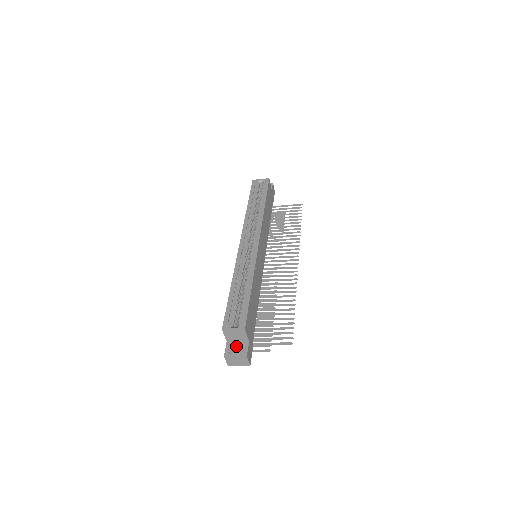
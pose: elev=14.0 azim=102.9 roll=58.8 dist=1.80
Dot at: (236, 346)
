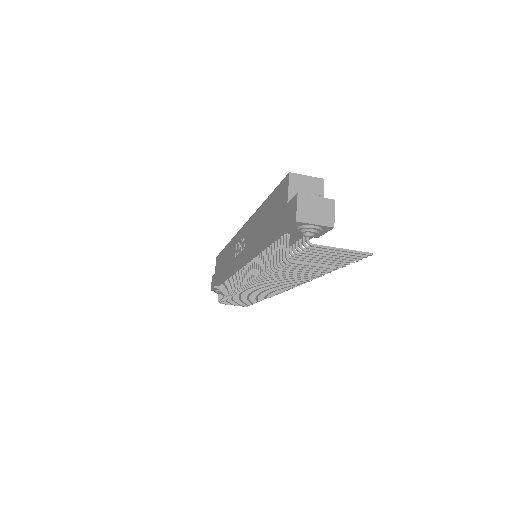
Dot at: occluded
